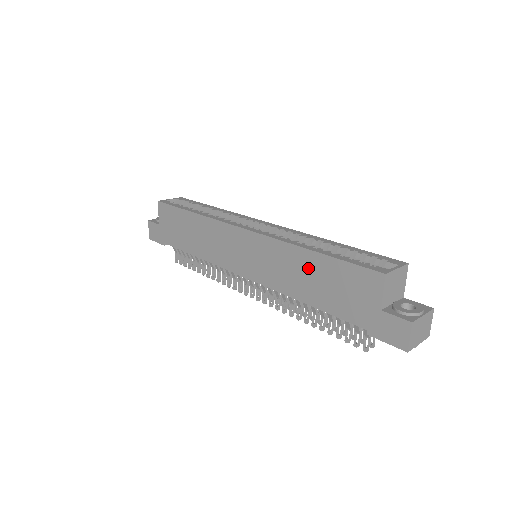
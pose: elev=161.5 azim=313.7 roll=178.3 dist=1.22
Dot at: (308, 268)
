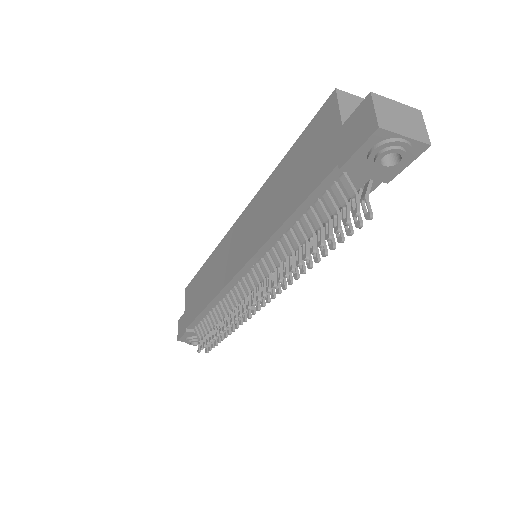
Dot at: (281, 181)
